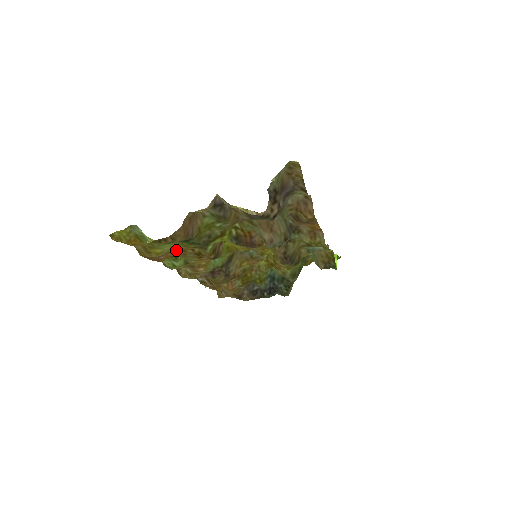
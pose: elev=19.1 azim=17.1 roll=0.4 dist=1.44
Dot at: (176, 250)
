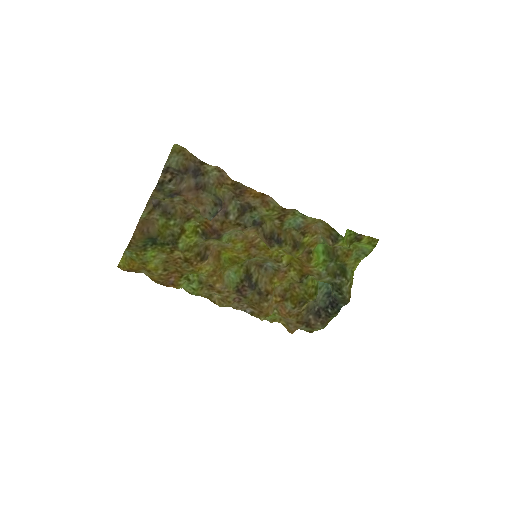
Dot at: (171, 265)
